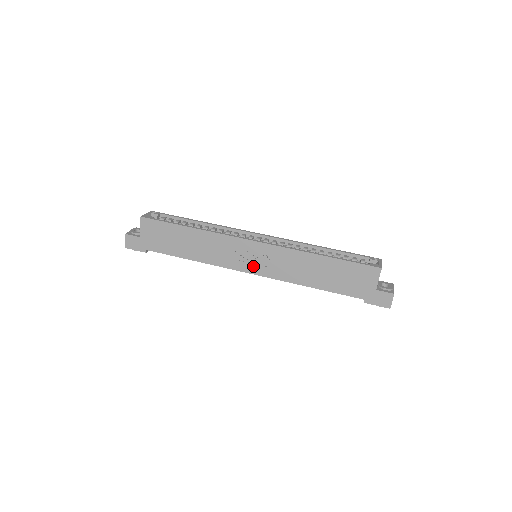
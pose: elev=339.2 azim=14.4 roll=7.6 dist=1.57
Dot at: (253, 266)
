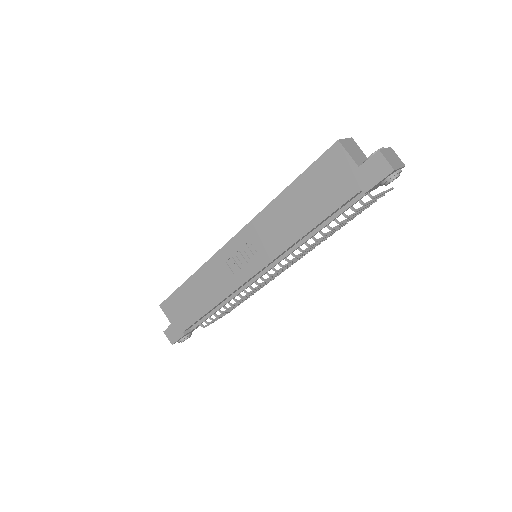
Dot at: (250, 265)
